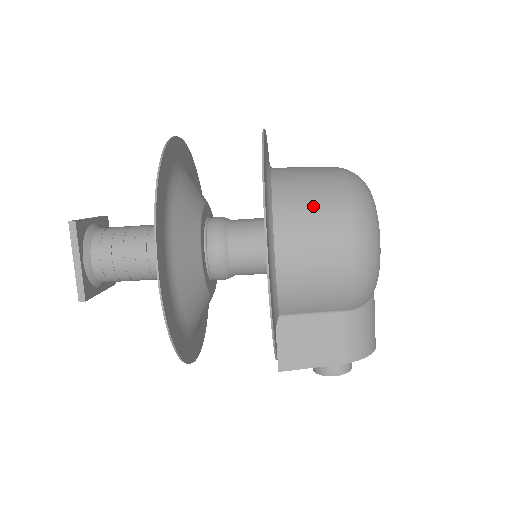
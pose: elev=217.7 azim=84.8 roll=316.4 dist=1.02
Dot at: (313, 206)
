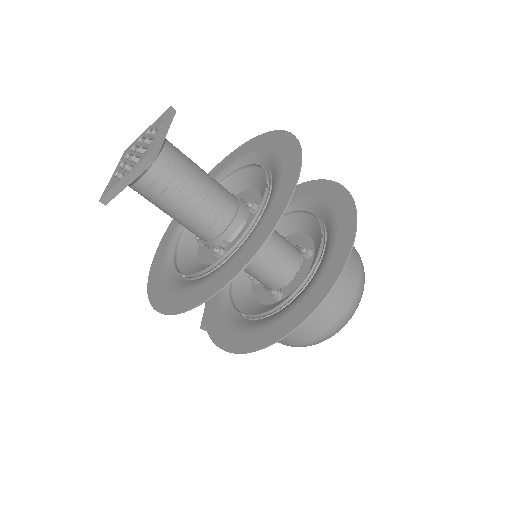
Dot at: (321, 312)
